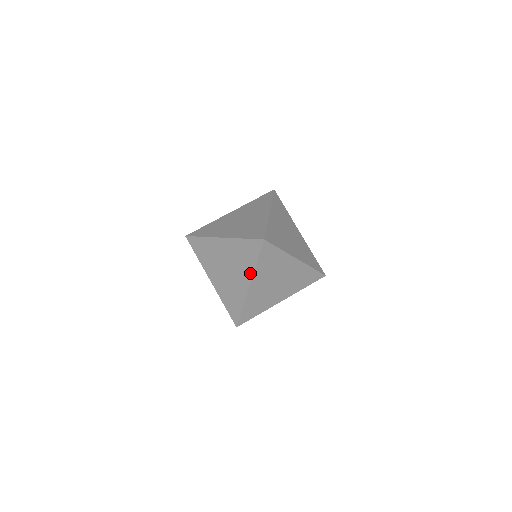
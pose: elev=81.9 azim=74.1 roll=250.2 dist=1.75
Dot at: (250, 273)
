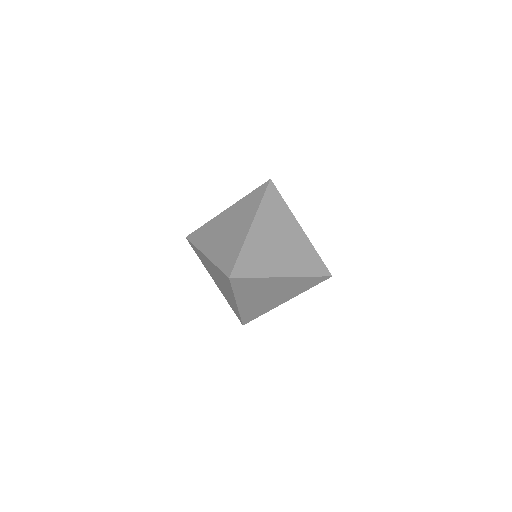
Dot at: (253, 213)
